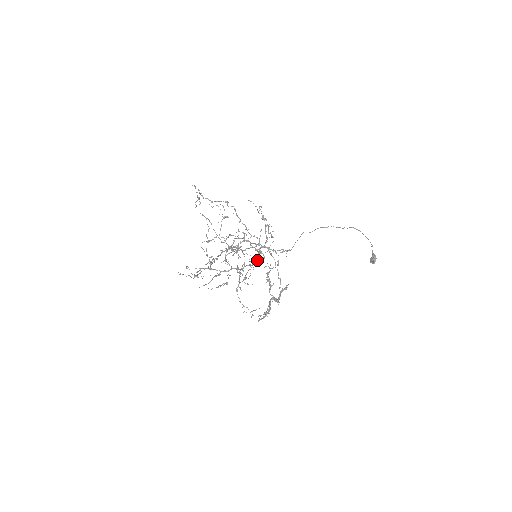
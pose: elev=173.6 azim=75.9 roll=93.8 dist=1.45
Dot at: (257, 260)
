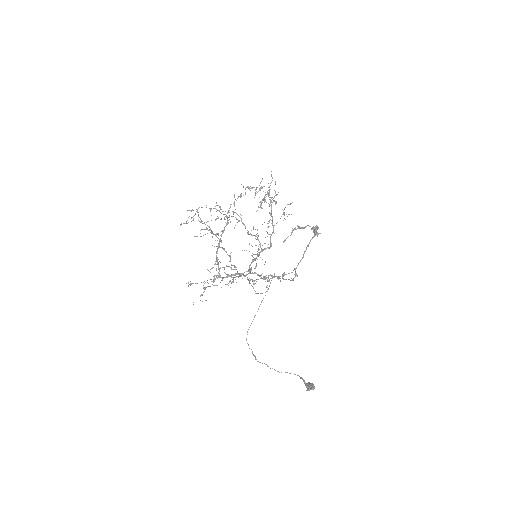
Dot at: (270, 239)
